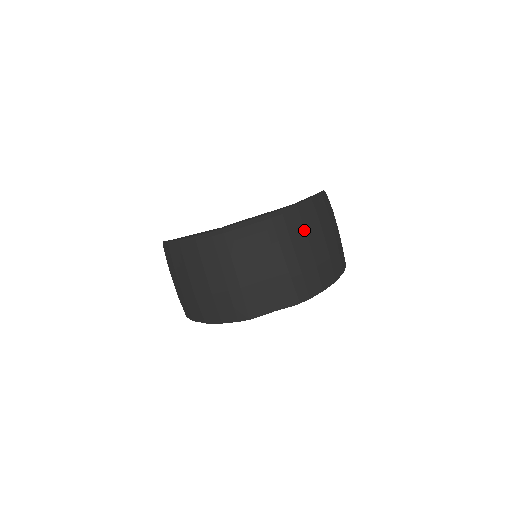
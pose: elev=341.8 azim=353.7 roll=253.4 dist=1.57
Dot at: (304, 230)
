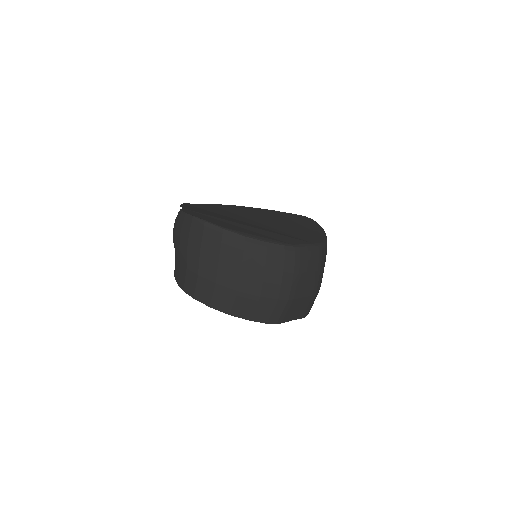
Dot at: occluded
